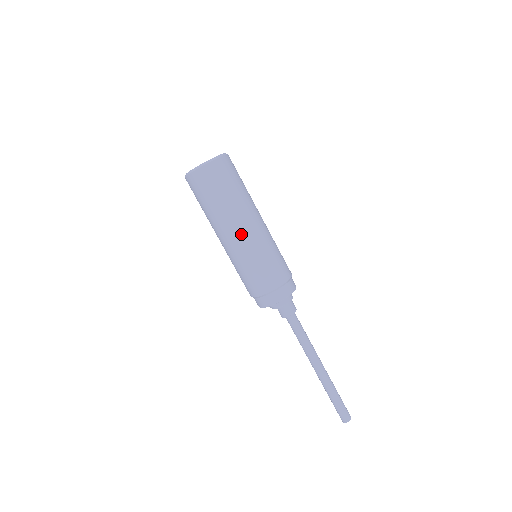
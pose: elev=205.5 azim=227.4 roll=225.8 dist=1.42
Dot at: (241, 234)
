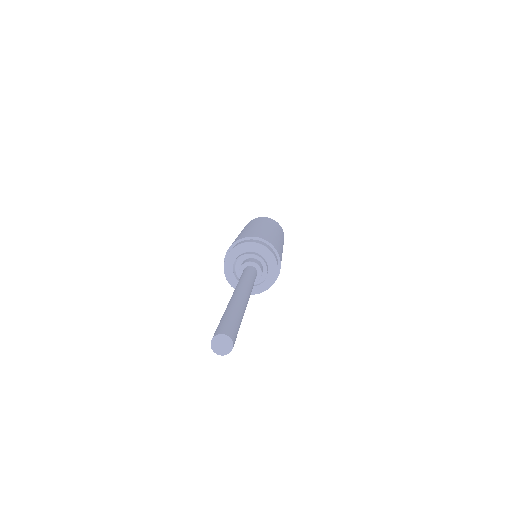
Dot at: occluded
